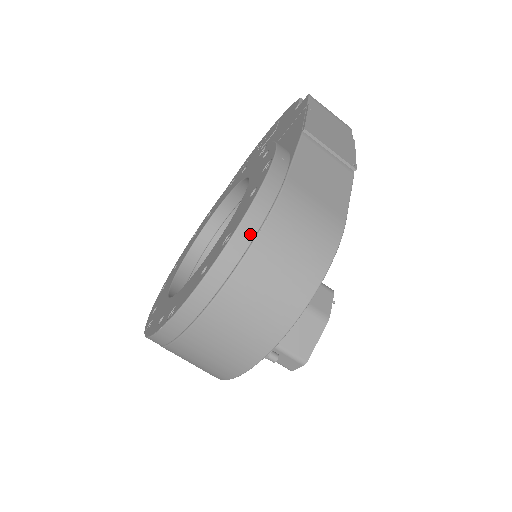
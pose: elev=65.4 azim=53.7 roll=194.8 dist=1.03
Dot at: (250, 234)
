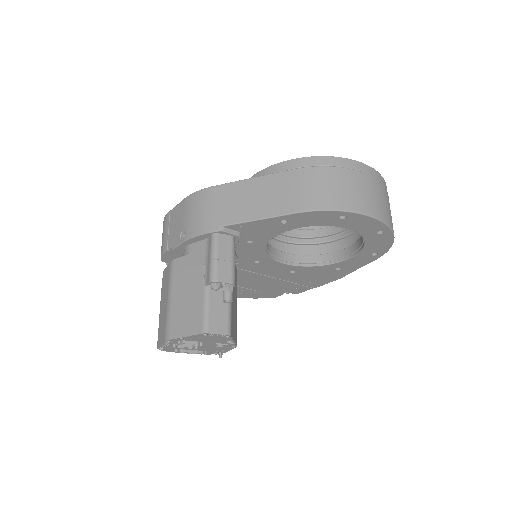
Dot at: occluded
